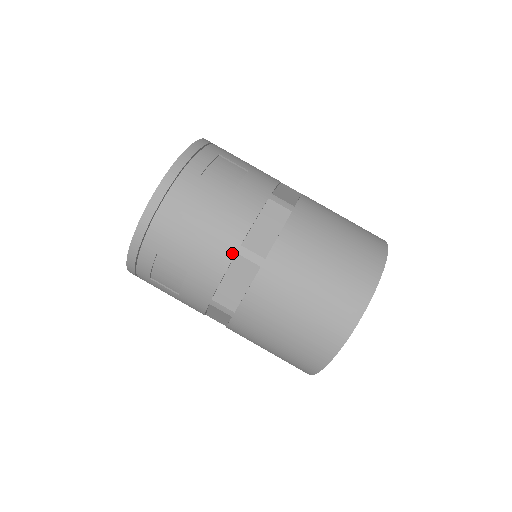
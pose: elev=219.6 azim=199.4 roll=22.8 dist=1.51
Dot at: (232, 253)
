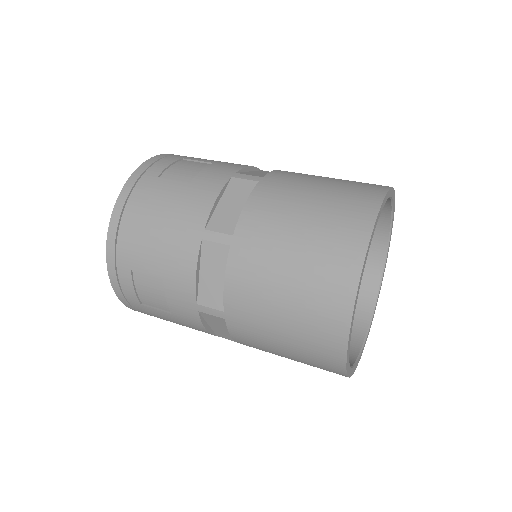
Dot at: (198, 241)
